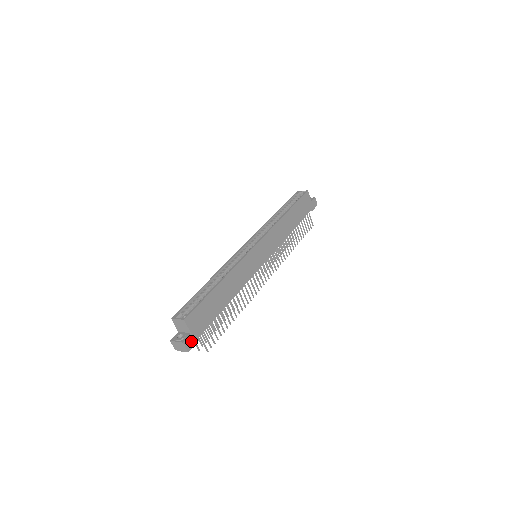
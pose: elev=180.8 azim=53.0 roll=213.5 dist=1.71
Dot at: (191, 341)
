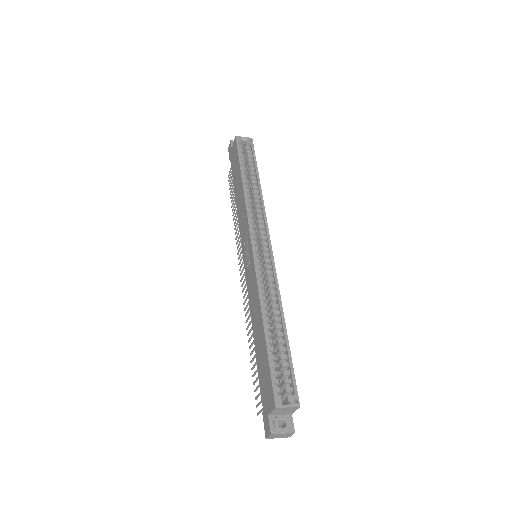
Dot at: occluded
